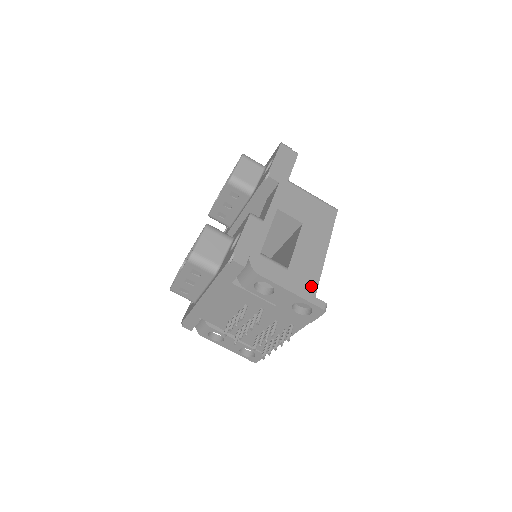
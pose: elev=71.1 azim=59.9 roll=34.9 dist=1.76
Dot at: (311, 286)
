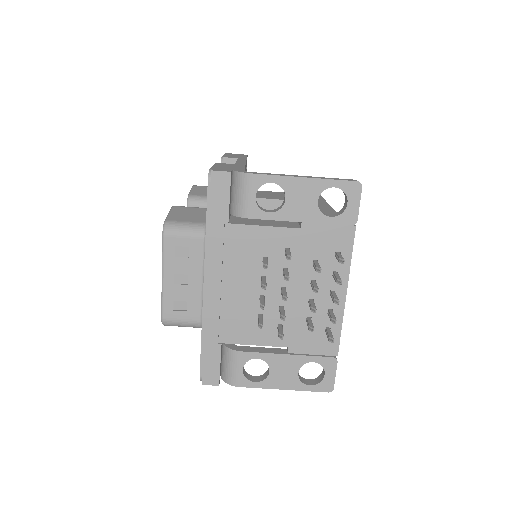
Dot at: occluded
